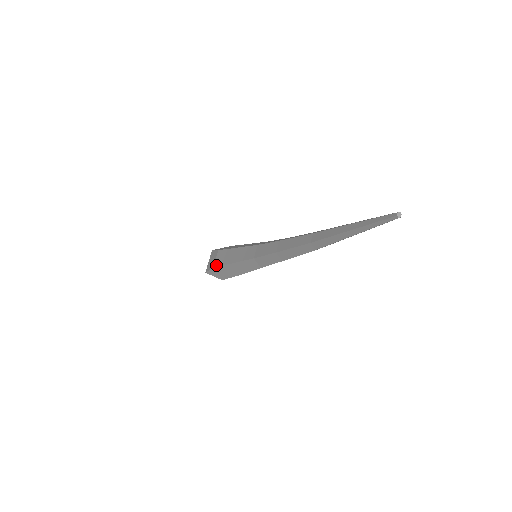
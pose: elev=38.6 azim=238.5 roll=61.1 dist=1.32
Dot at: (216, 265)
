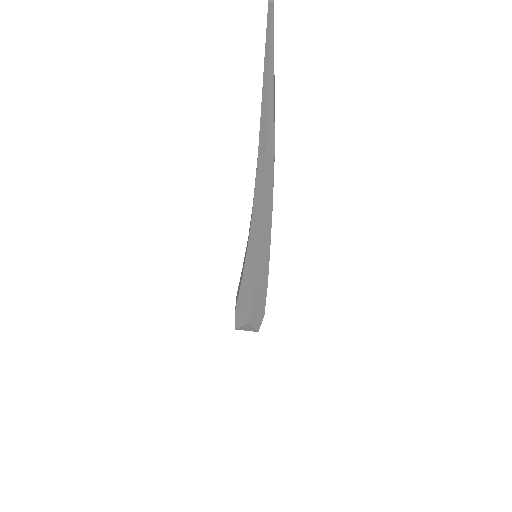
Dot at: occluded
